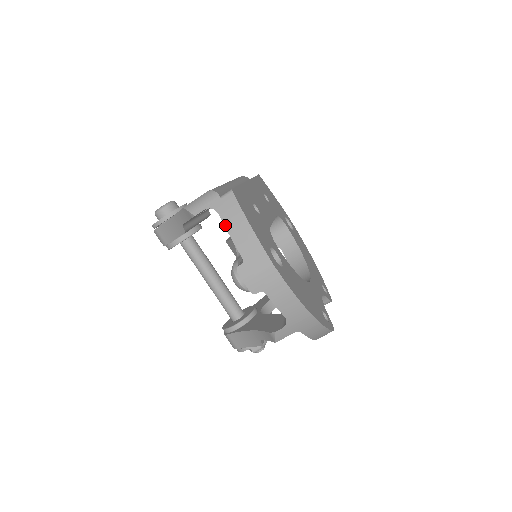
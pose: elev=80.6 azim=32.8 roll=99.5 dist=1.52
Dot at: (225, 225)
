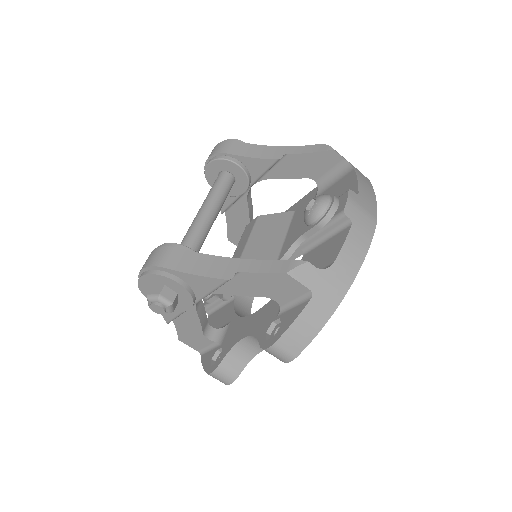
Dot at: (357, 175)
